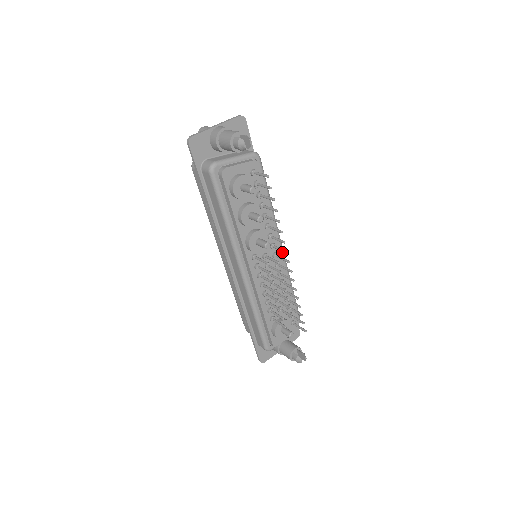
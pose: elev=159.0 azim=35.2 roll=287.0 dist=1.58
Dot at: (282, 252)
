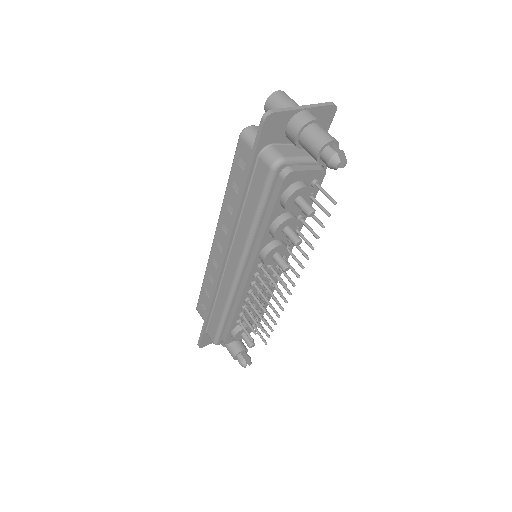
Dot at: occluded
